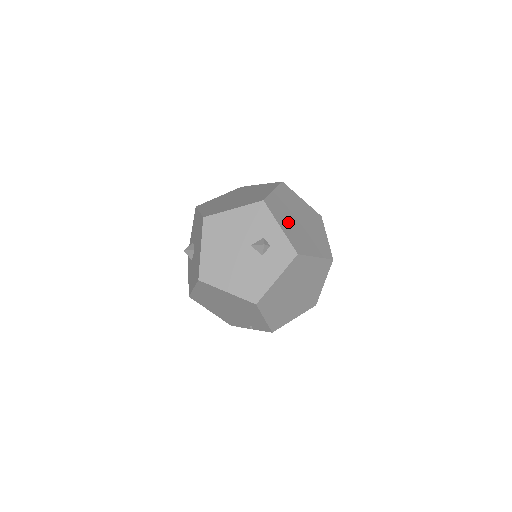
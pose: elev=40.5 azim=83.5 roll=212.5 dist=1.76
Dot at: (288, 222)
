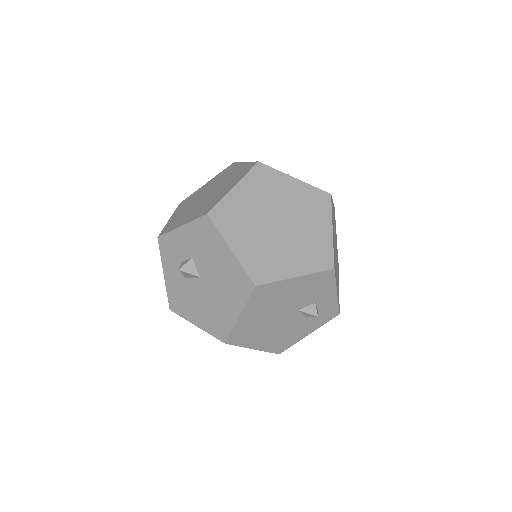
Dot at: (336, 272)
